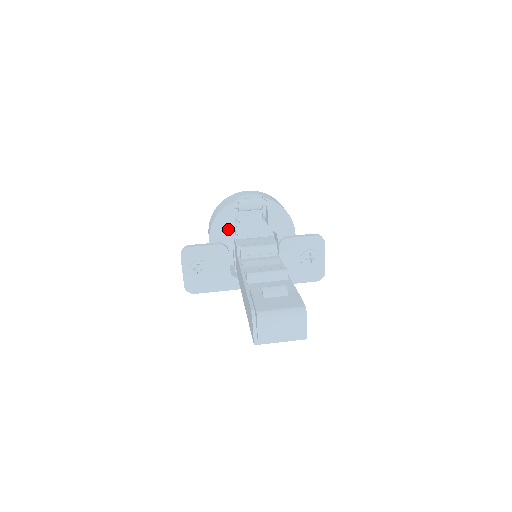
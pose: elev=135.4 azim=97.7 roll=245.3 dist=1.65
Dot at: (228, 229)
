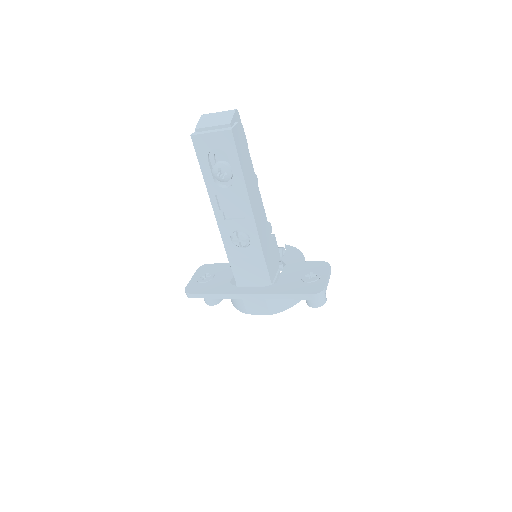
Dot at: occluded
